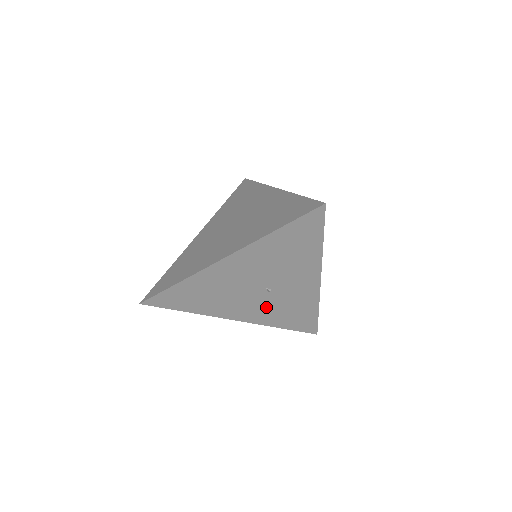
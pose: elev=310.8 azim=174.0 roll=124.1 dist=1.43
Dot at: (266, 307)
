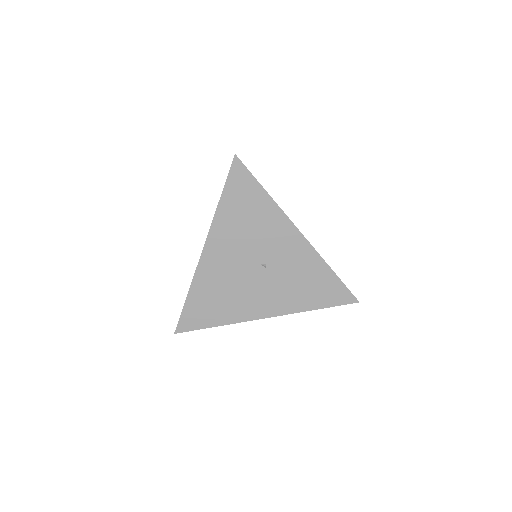
Dot at: (279, 288)
